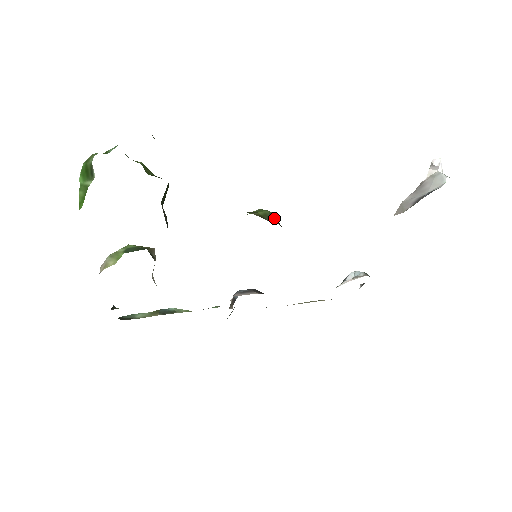
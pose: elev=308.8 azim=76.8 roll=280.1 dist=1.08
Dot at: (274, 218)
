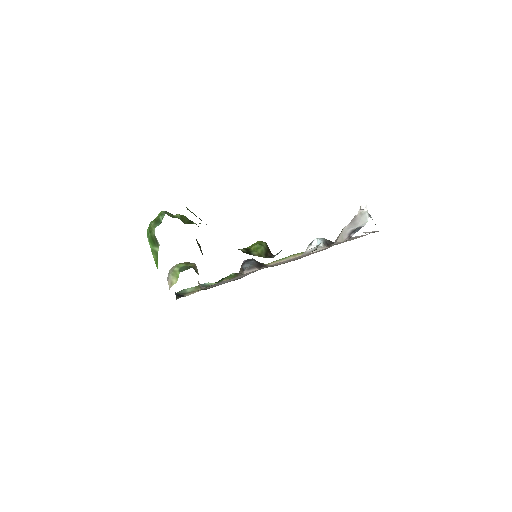
Dot at: (267, 250)
